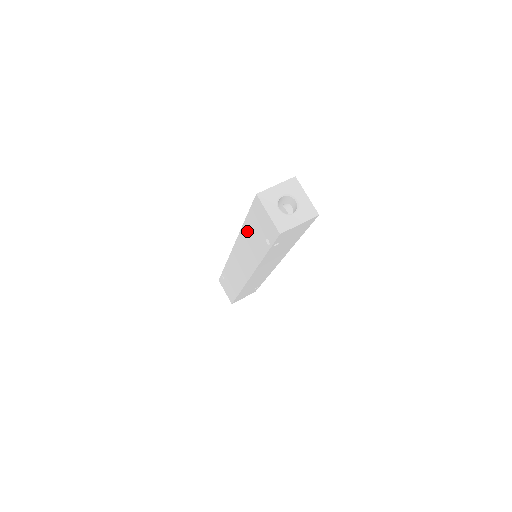
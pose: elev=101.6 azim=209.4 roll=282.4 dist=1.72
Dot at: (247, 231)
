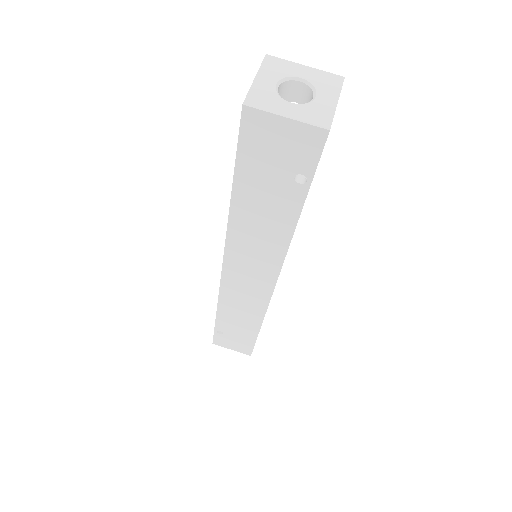
Dot at: (244, 207)
